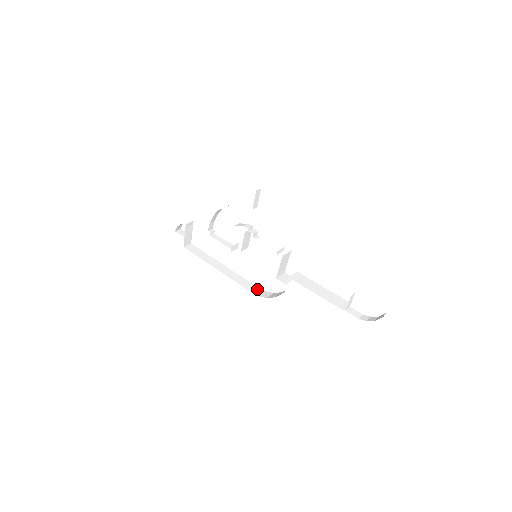
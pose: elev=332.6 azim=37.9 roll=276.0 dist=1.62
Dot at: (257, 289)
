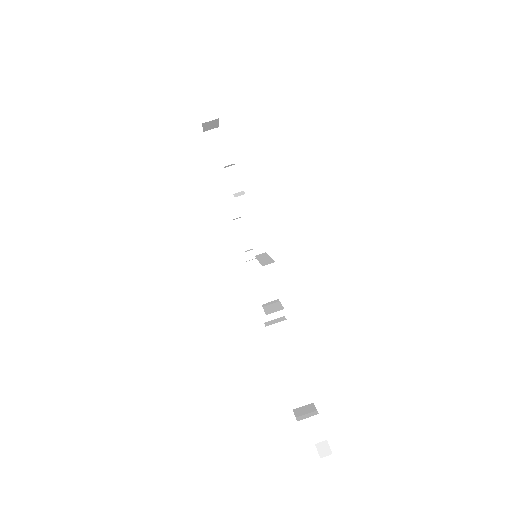
Dot at: (253, 268)
